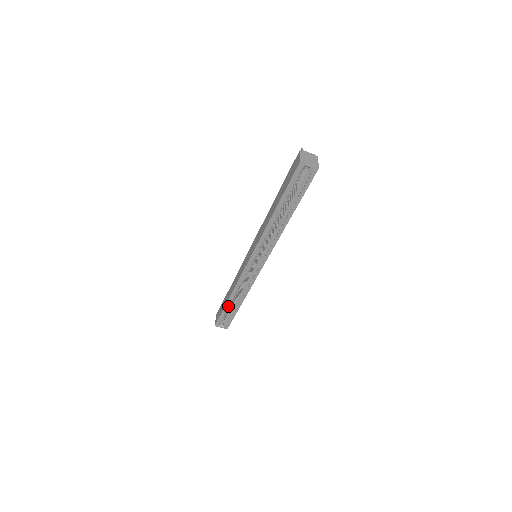
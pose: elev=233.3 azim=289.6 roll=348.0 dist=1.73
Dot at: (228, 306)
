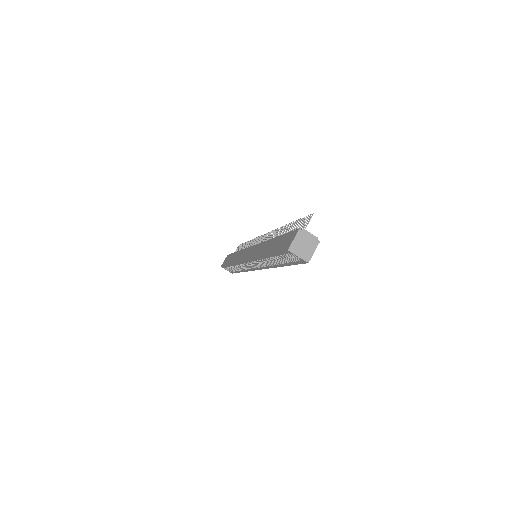
Dot at: (230, 266)
